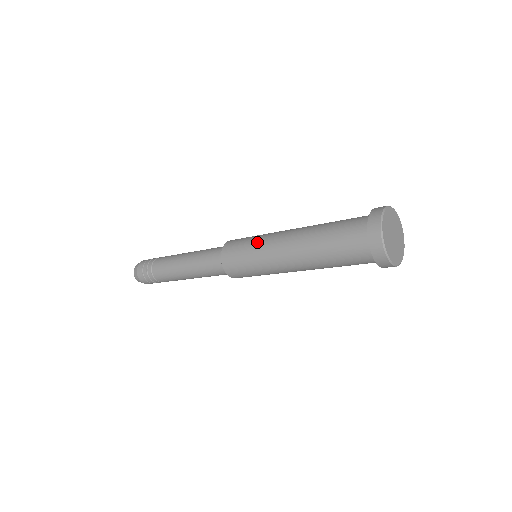
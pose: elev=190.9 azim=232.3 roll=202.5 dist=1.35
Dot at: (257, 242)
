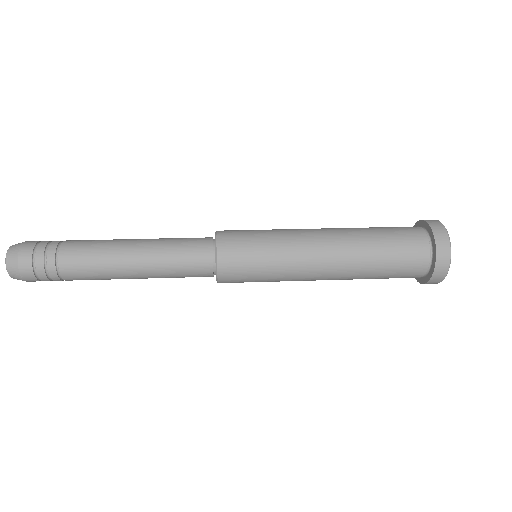
Dot at: (277, 233)
